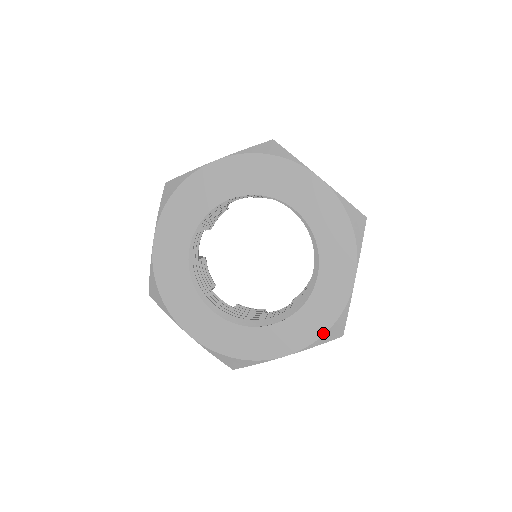
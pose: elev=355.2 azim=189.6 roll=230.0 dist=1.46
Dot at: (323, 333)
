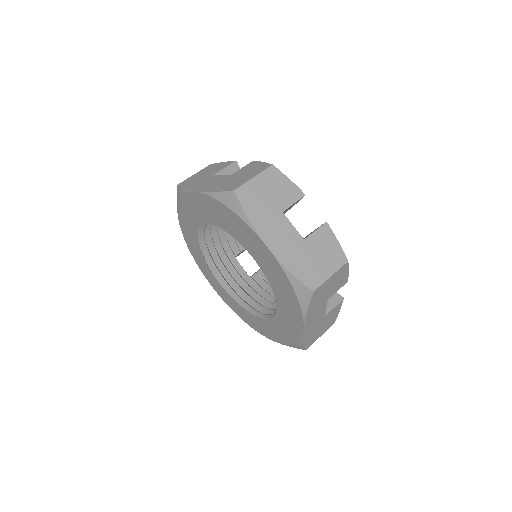
Dot at: occluded
